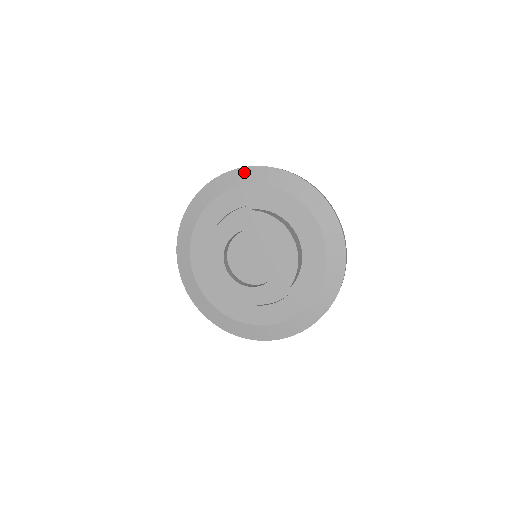
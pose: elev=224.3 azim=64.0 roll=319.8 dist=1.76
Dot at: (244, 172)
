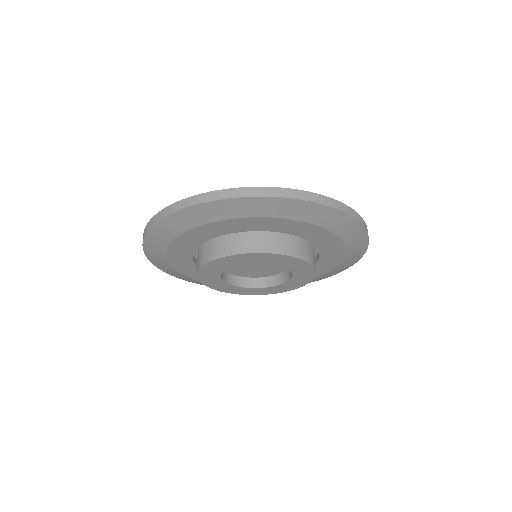
Dot at: (151, 240)
